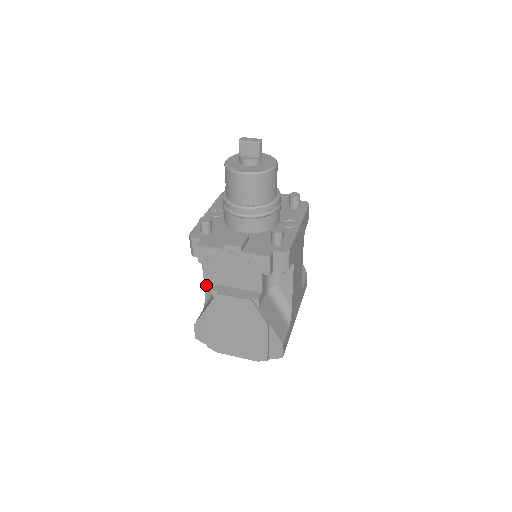
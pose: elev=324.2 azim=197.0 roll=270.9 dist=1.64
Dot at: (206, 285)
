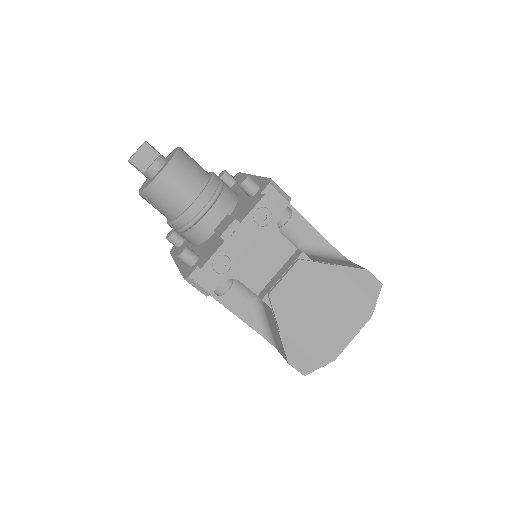
Dot at: (252, 325)
